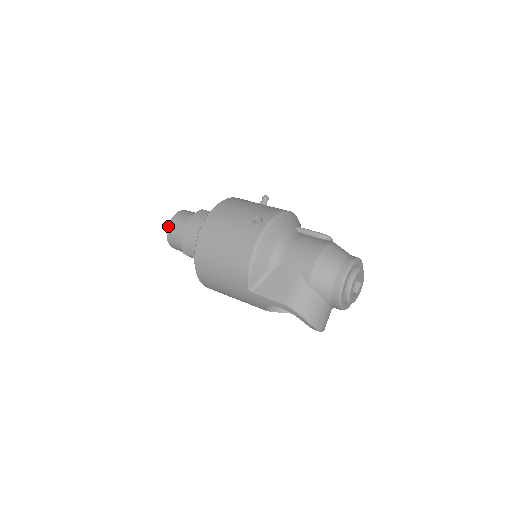
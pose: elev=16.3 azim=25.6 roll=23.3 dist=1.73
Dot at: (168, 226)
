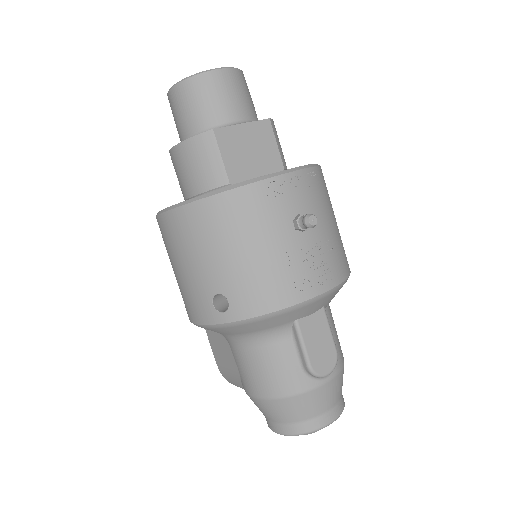
Dot at: (168, 93)
